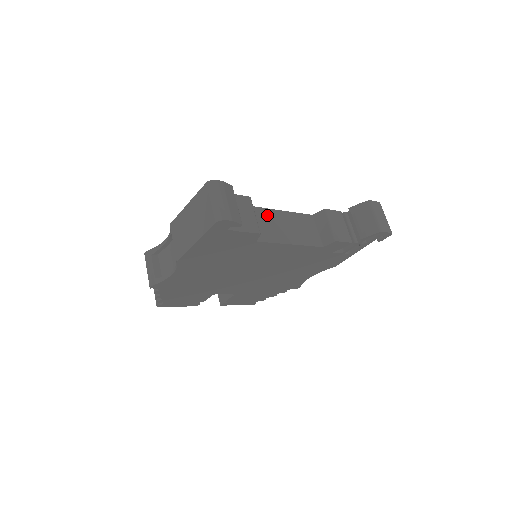
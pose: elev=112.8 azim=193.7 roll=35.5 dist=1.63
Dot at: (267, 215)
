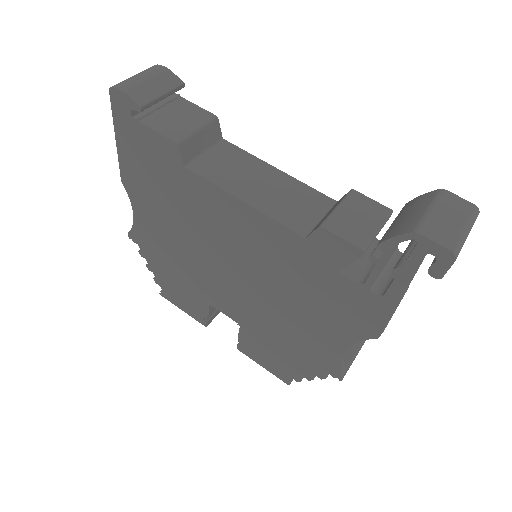
Dot at: (243, 159)
